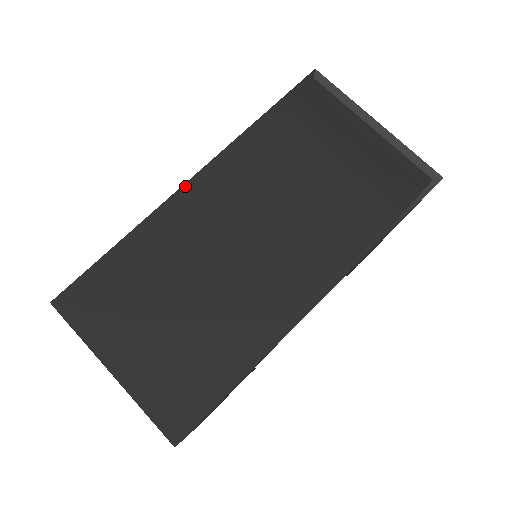
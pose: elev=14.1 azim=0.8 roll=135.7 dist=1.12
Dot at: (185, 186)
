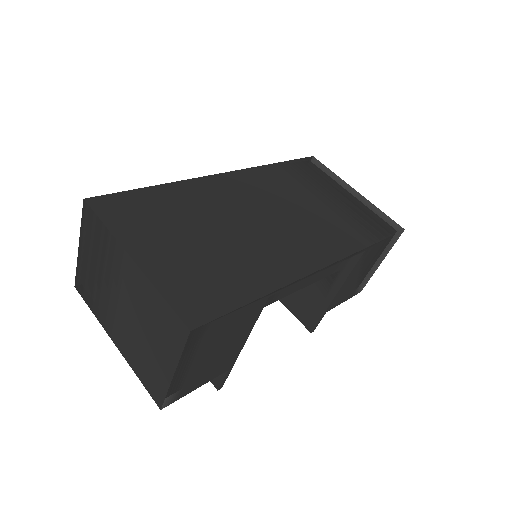
Dot at: (218, 175)
